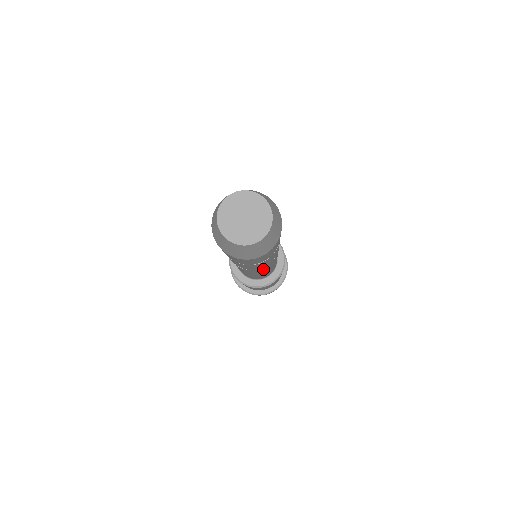
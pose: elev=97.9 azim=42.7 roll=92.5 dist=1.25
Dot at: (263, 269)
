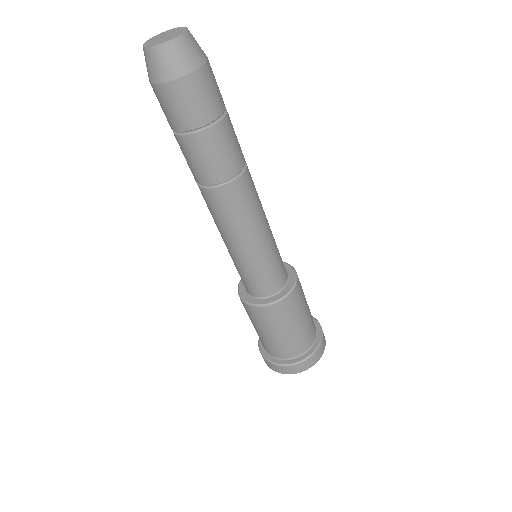
Dot at: (212, 204)
